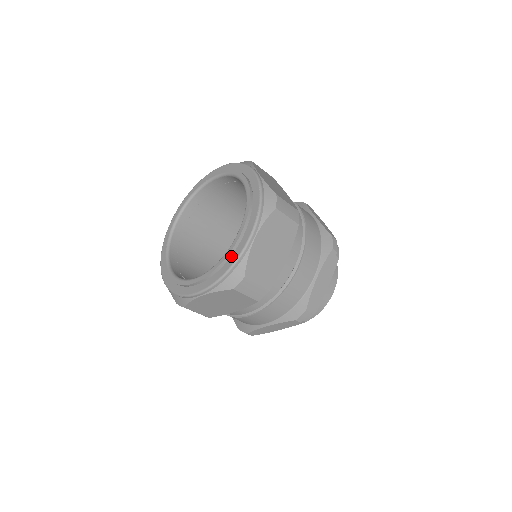
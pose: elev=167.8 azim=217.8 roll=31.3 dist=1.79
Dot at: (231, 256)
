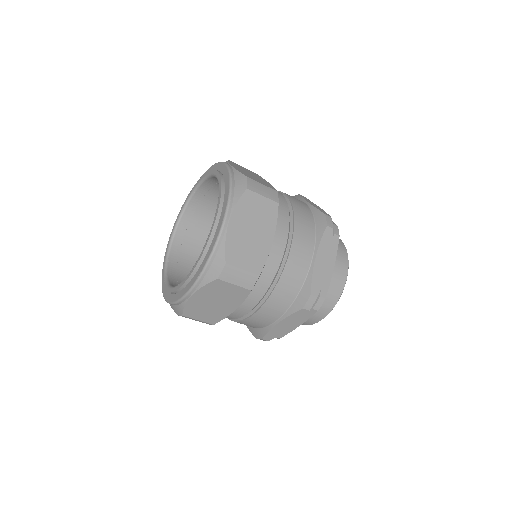
Dot at: (177, 293)
